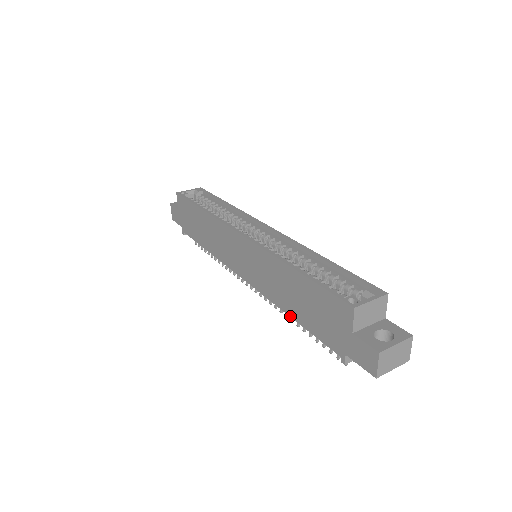
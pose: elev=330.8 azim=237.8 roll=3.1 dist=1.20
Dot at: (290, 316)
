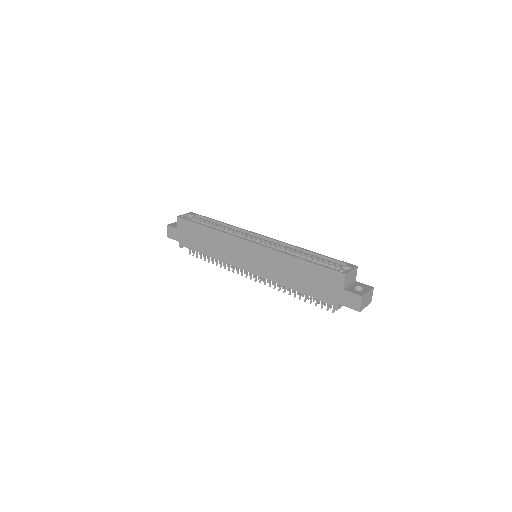
Dot at: (293, 289)
